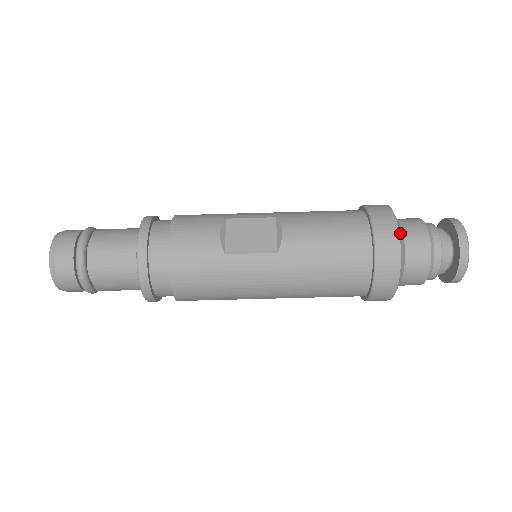
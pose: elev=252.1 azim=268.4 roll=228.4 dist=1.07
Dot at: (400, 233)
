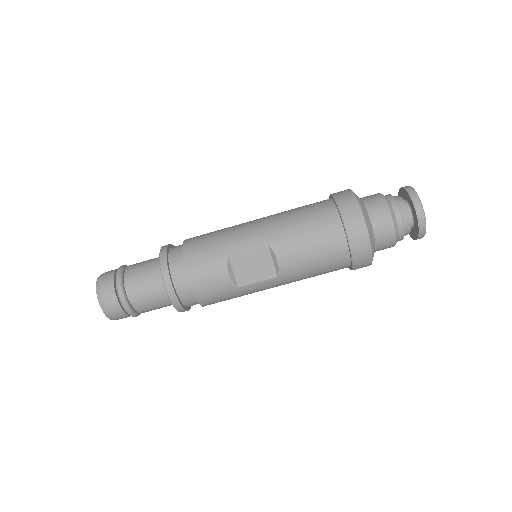
Dot at: (371, 240)
